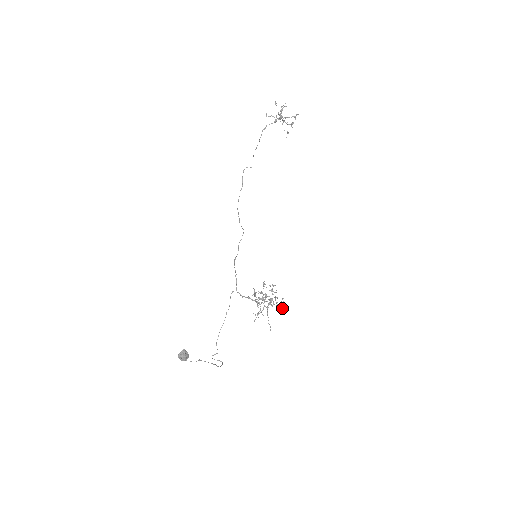
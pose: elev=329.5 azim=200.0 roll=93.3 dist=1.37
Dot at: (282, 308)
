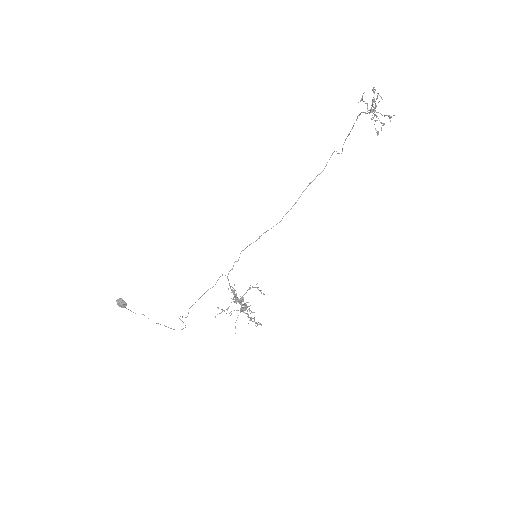
Dot at: occluded
